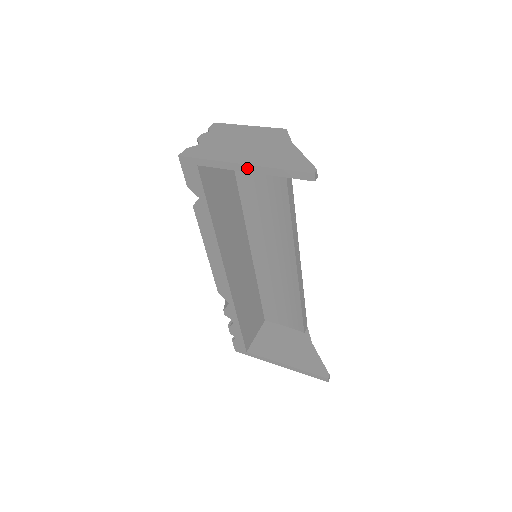
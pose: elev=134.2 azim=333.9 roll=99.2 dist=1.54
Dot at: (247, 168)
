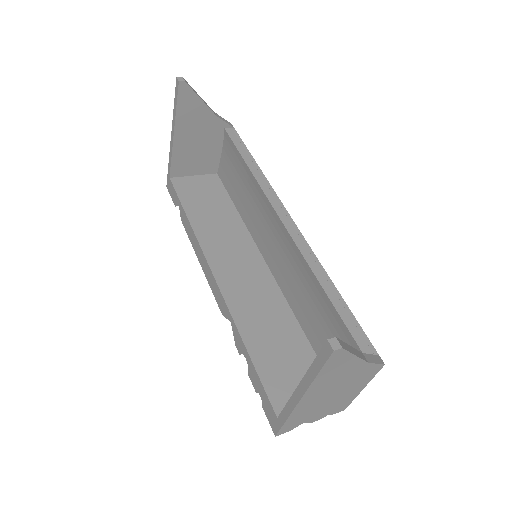
Dot at: (172, 135)
